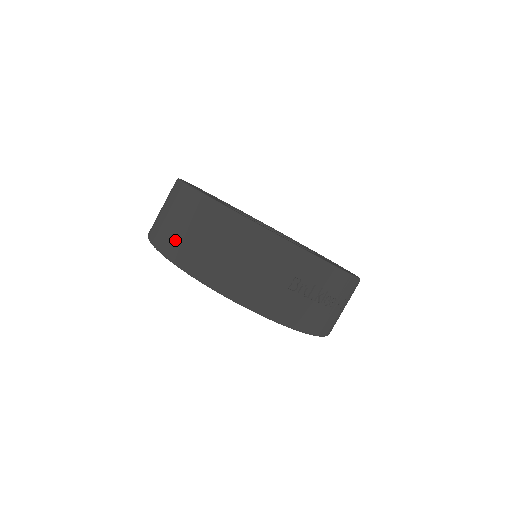
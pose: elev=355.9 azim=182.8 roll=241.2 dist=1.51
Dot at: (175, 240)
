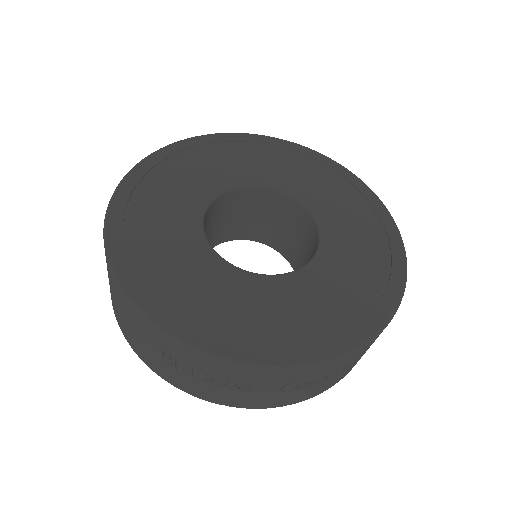
Dot at: occluded
